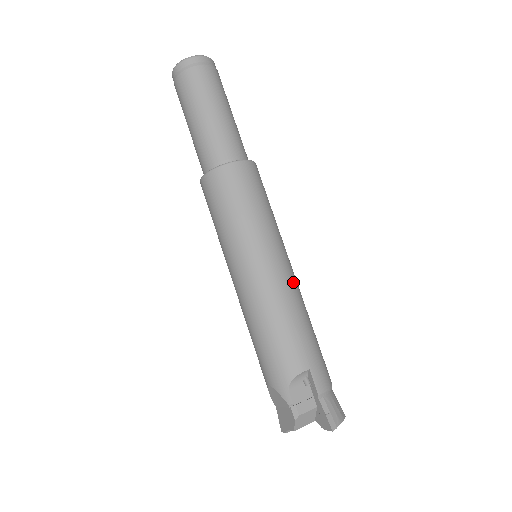
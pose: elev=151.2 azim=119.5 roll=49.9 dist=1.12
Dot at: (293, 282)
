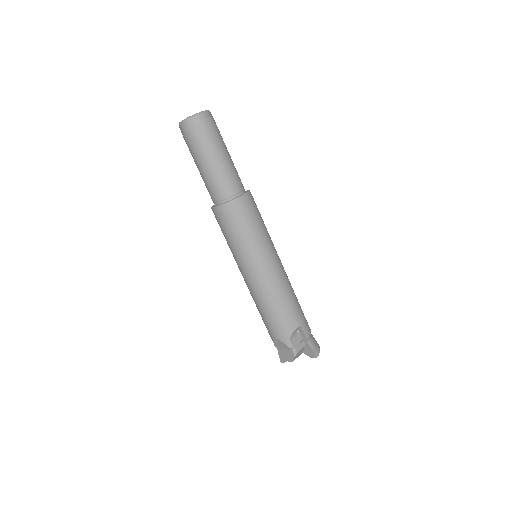
Dot at: (284, 272)
